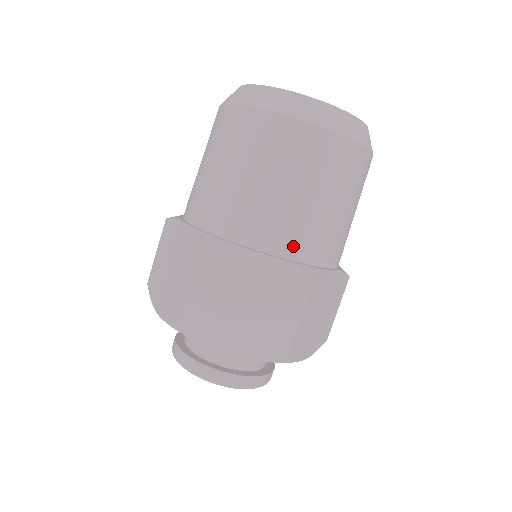
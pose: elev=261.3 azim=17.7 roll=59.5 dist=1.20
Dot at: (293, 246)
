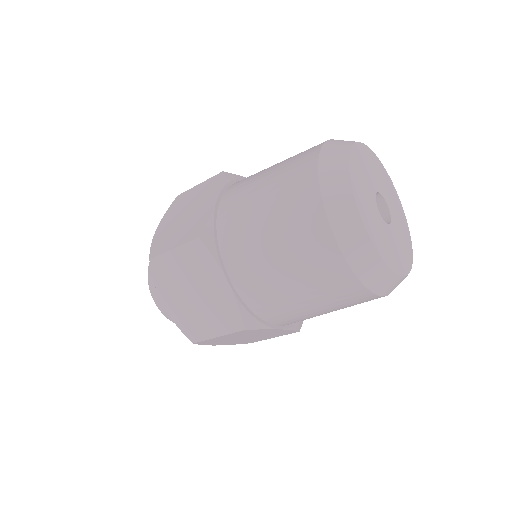
Dot at: occluded
